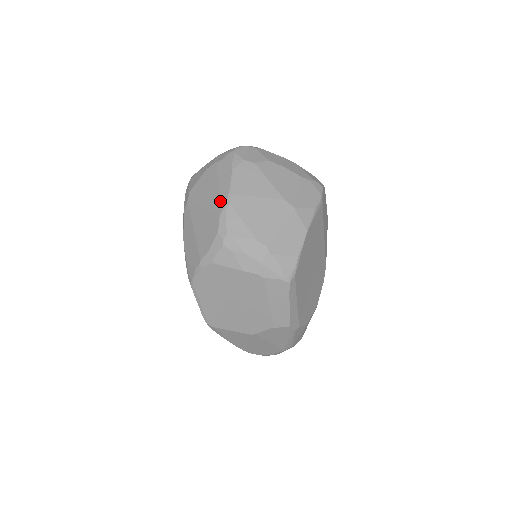
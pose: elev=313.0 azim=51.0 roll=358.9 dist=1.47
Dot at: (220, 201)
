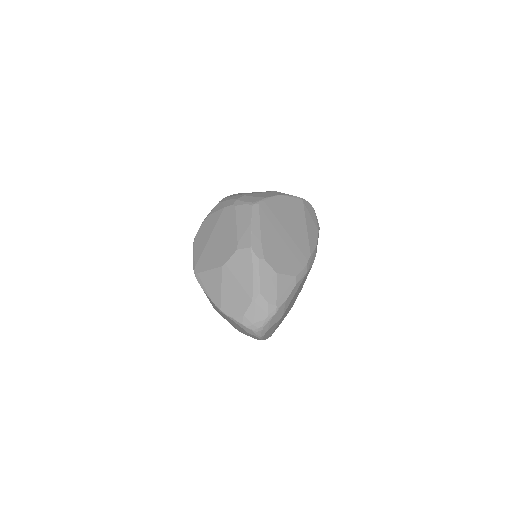
Dot at: occluded
